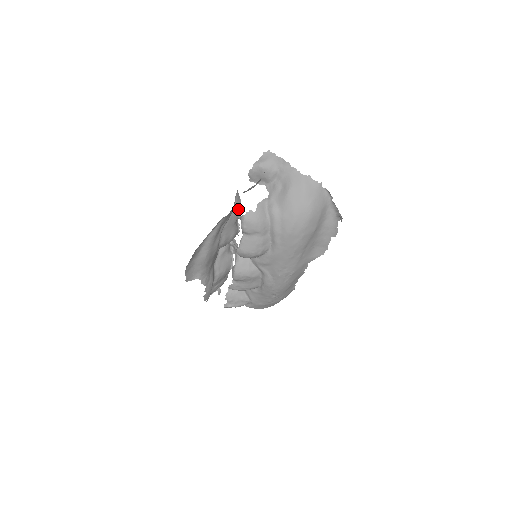
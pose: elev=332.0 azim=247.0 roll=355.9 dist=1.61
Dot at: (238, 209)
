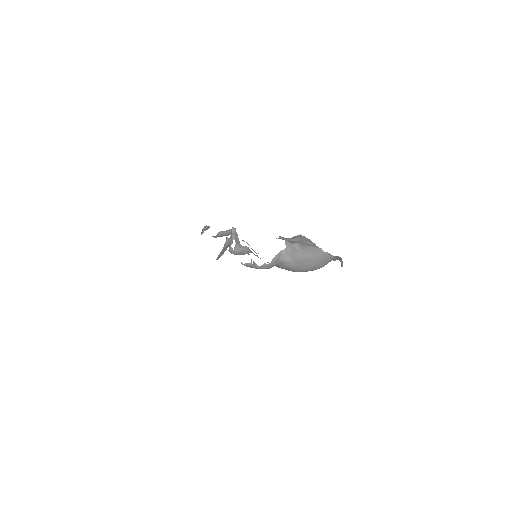
Dot at: occluded
